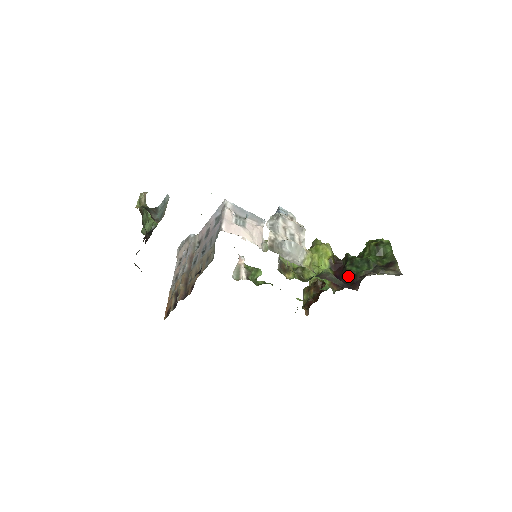
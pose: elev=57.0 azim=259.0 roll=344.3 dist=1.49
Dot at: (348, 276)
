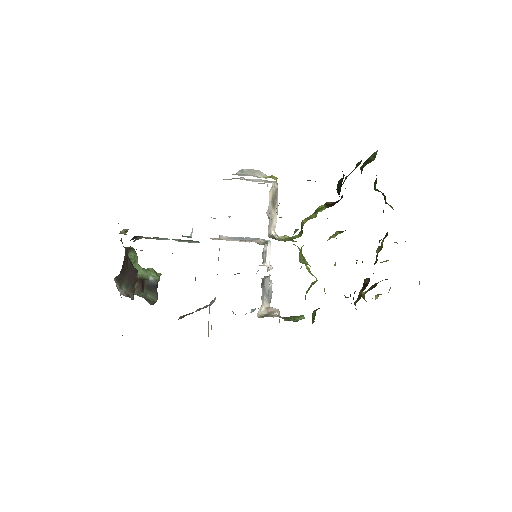
Dot at: (338, 188)
